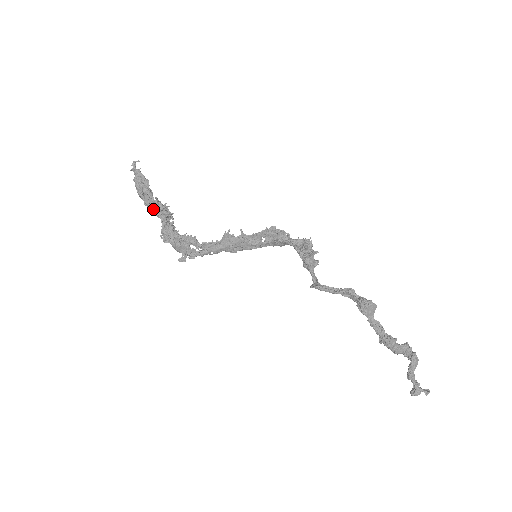
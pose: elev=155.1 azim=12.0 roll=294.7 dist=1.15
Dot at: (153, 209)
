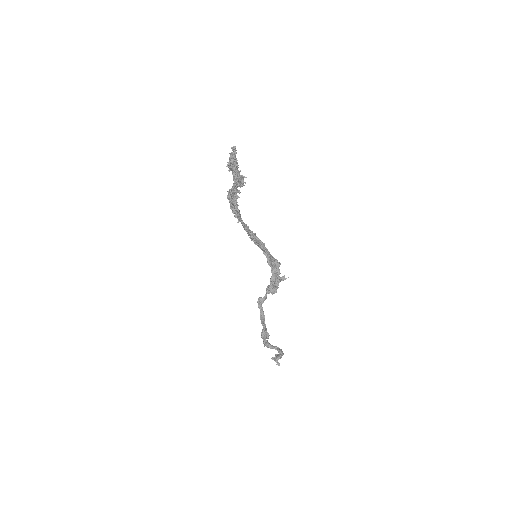
Dot at: (233, 175)
